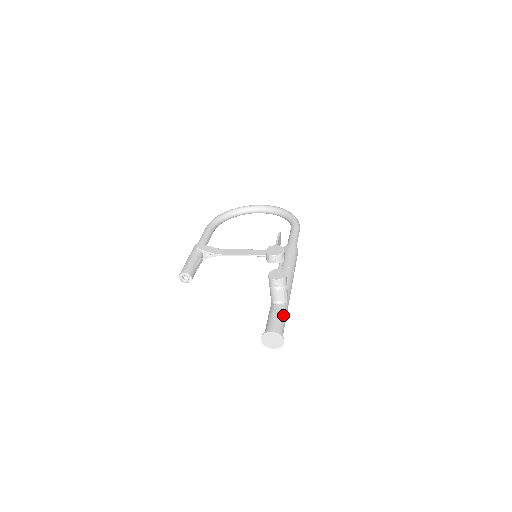
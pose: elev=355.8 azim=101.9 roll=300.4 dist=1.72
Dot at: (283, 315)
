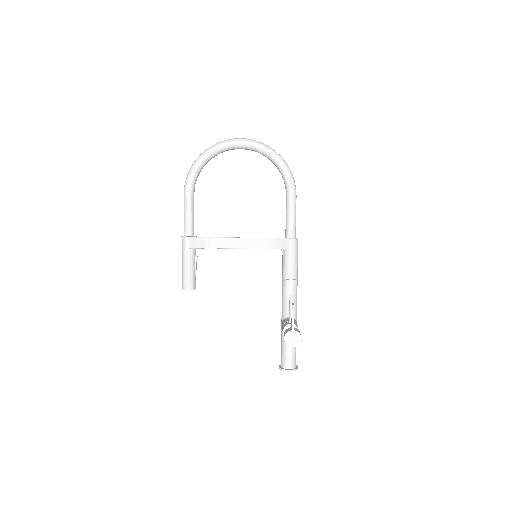
Dot at: occluded
